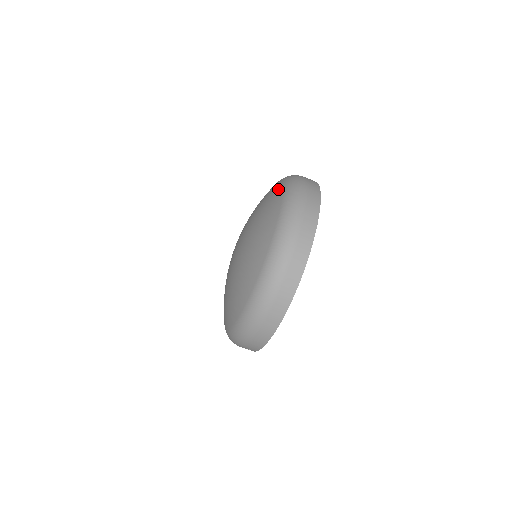
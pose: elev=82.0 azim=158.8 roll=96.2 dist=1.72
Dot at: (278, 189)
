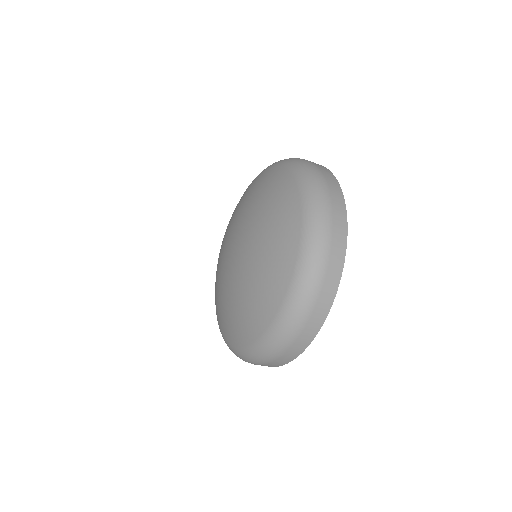
Dot at: (285, 178)
